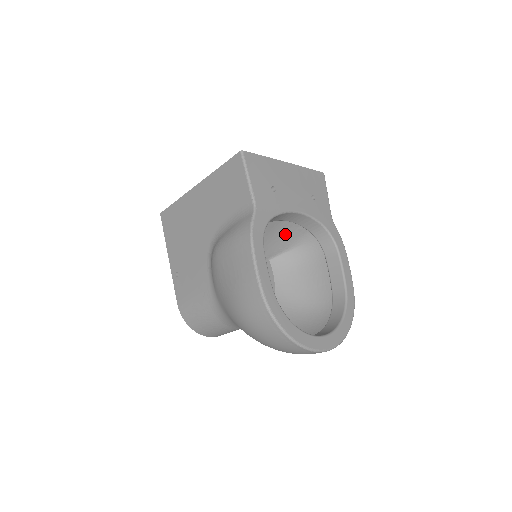
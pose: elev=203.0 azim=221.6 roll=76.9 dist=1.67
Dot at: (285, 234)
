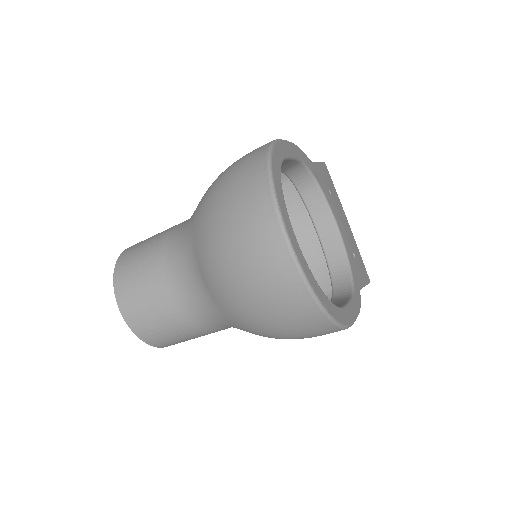
Dot at: occluded
